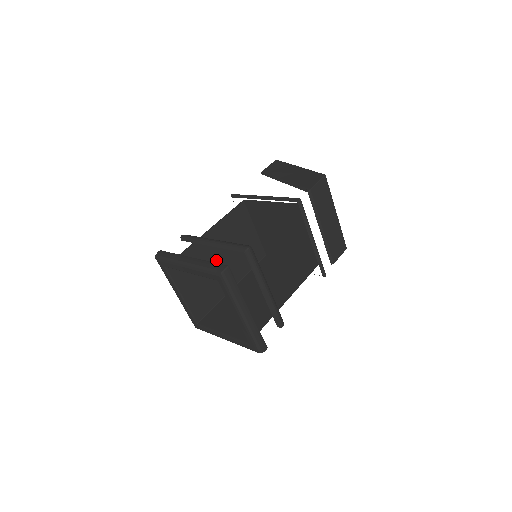
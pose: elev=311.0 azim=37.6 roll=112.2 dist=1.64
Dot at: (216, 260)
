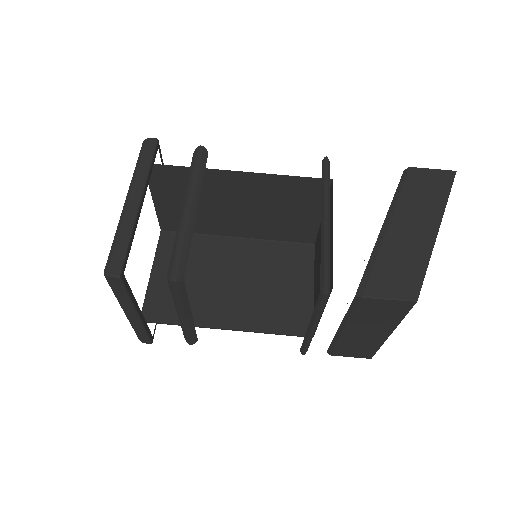
Dot at: (230, 203)
